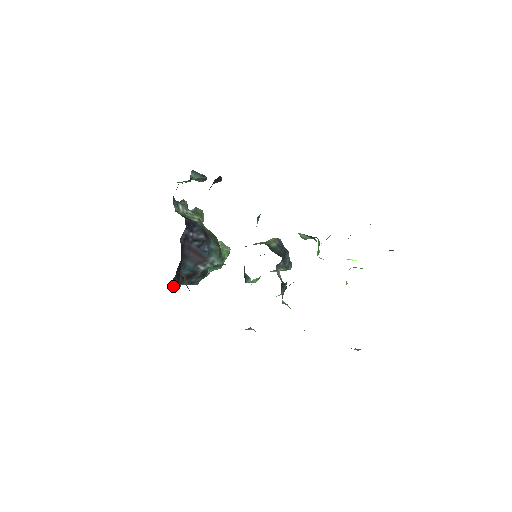
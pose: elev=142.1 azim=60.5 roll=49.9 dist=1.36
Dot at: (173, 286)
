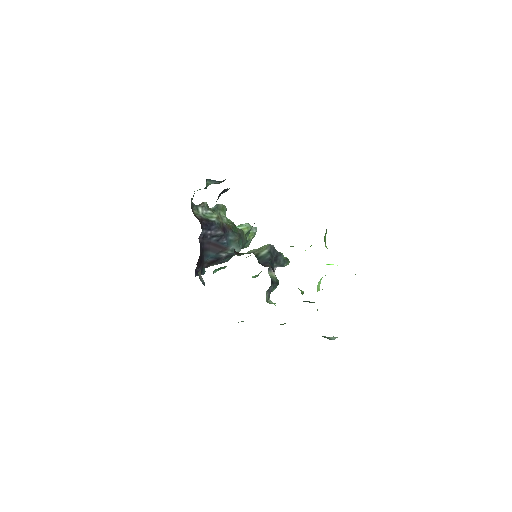
Dot at: (197, 274)
